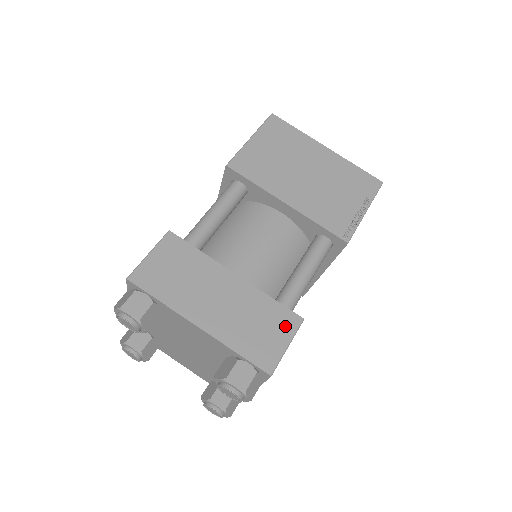
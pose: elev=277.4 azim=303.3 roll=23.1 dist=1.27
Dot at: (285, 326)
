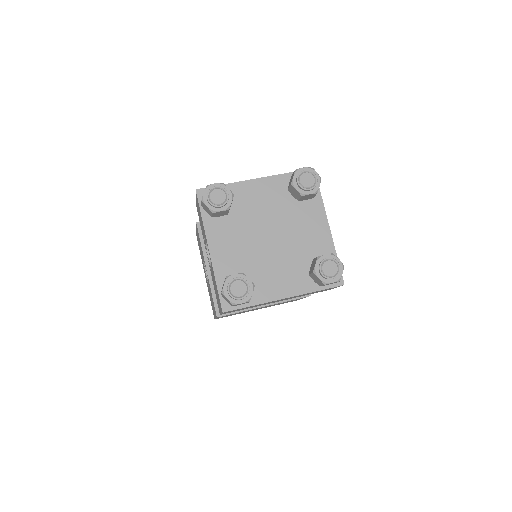
Dot at: occluded
